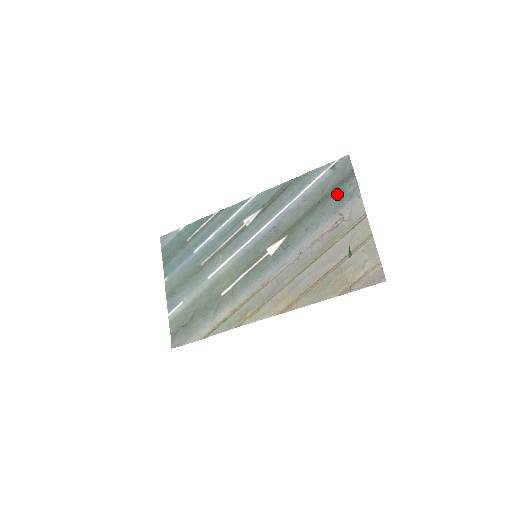
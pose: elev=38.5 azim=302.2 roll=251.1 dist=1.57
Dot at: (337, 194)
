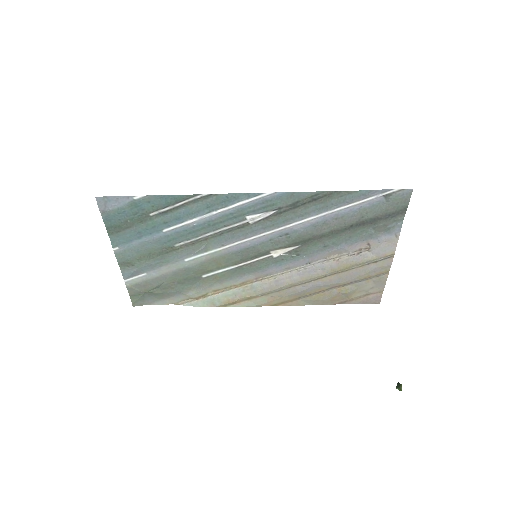
Dot at: (375, 225)
